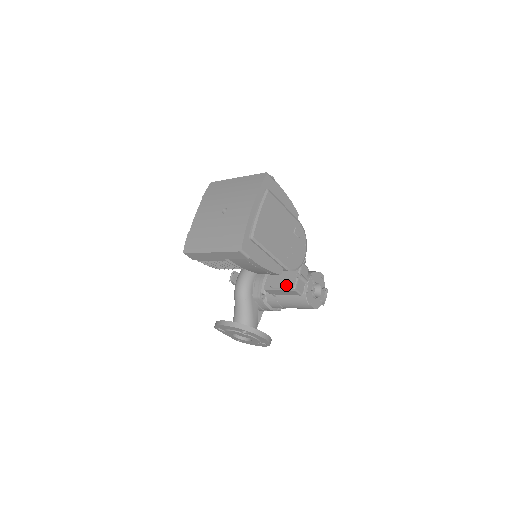
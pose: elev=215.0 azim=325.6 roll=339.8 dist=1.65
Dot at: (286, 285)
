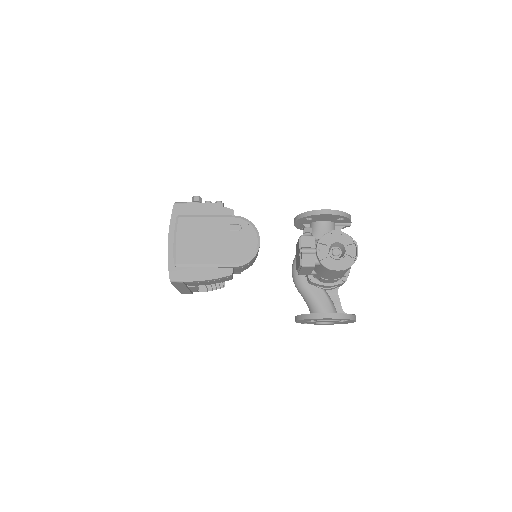
Dot at: (298, 265)
